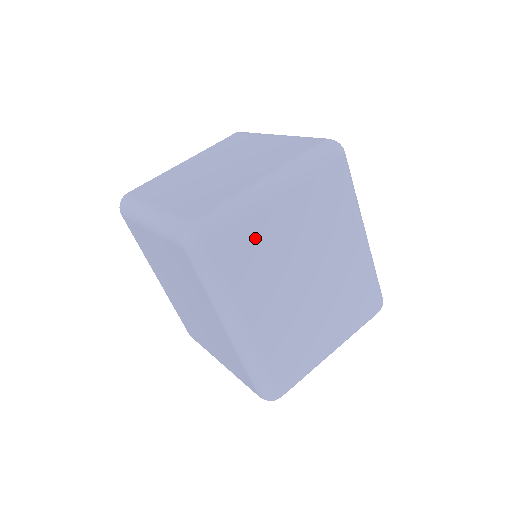
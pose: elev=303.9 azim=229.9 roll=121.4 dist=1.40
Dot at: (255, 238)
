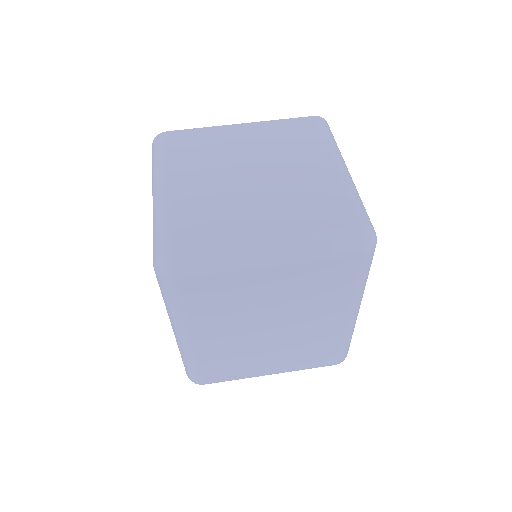
Dot at: (227, 288)
